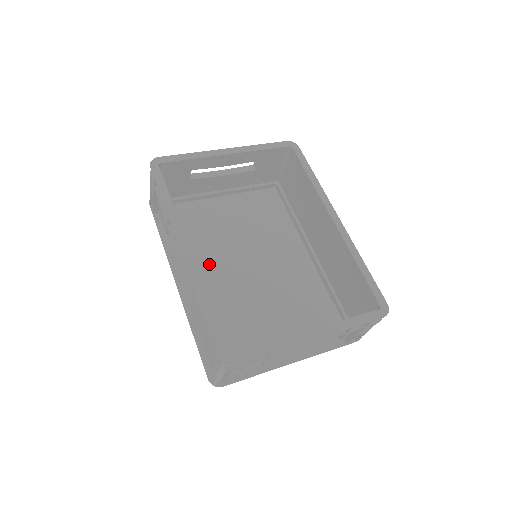
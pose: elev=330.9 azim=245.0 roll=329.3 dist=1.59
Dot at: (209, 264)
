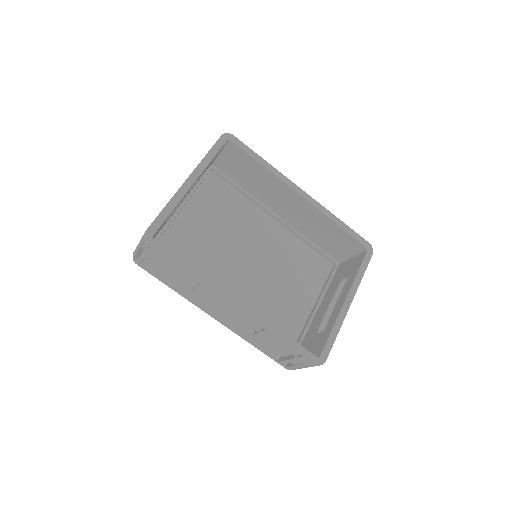
Dot at: (220, 283)
